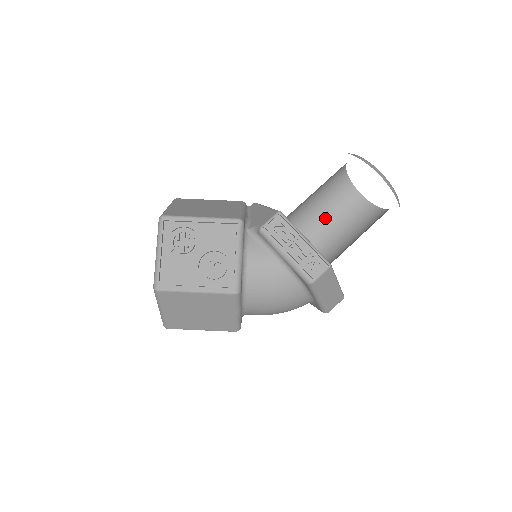
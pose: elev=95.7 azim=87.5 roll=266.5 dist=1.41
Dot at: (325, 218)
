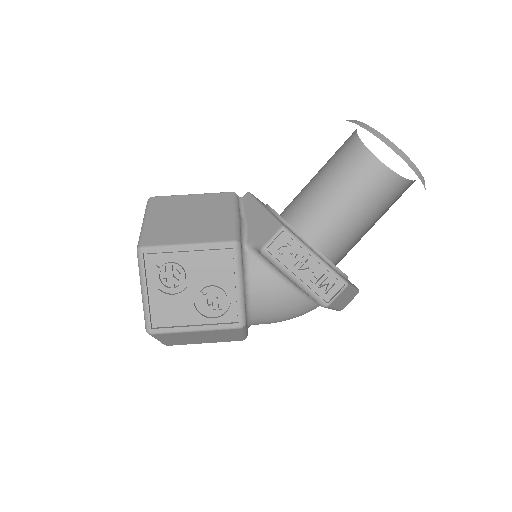
Dot at: (332, 190)
